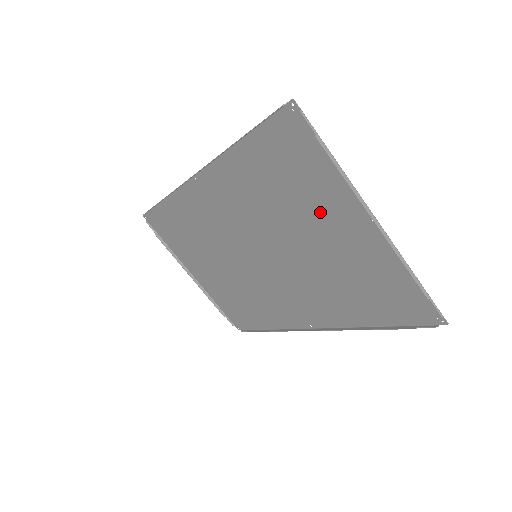
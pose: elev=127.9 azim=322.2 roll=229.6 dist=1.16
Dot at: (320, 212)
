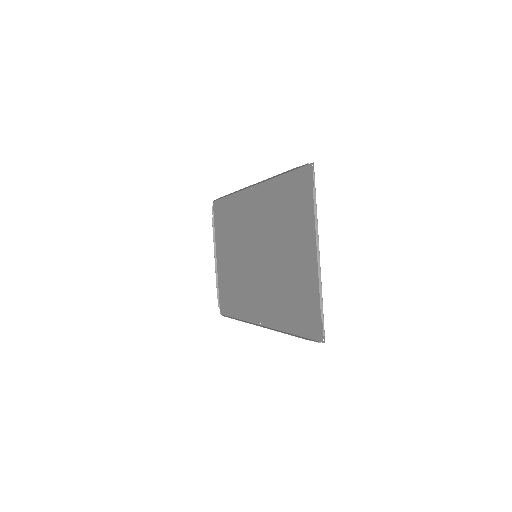
Dot at: (298, 237)
